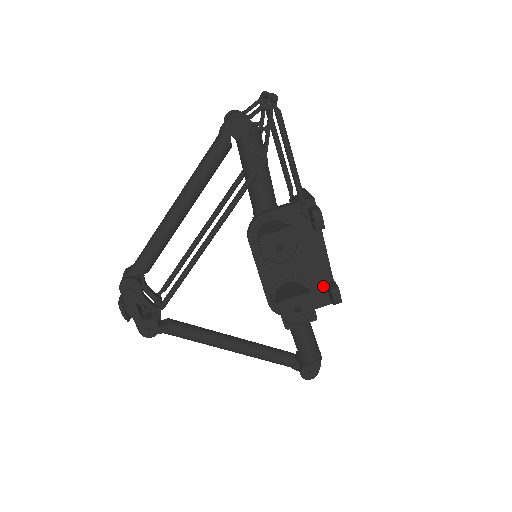
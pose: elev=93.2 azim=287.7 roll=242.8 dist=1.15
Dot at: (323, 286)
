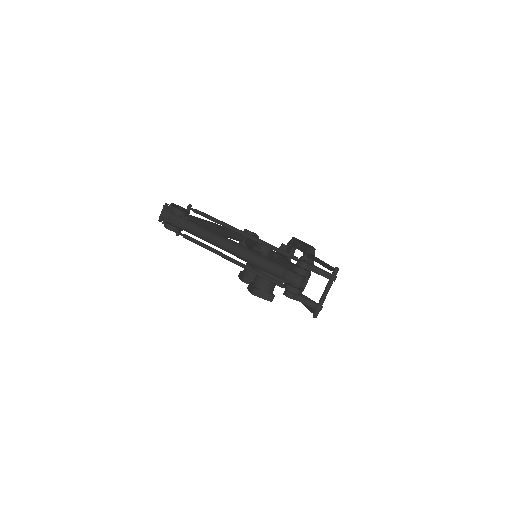
Dot at: occluded
